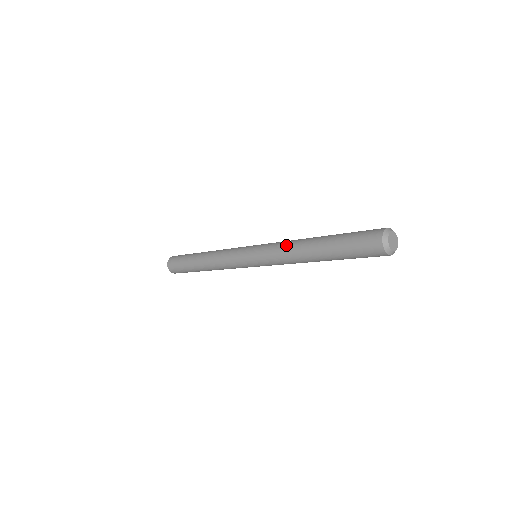
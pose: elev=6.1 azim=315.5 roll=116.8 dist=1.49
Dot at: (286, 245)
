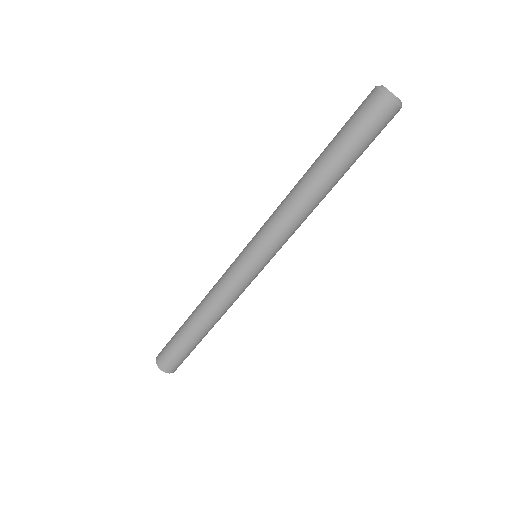
Dot at: (283, 205)
